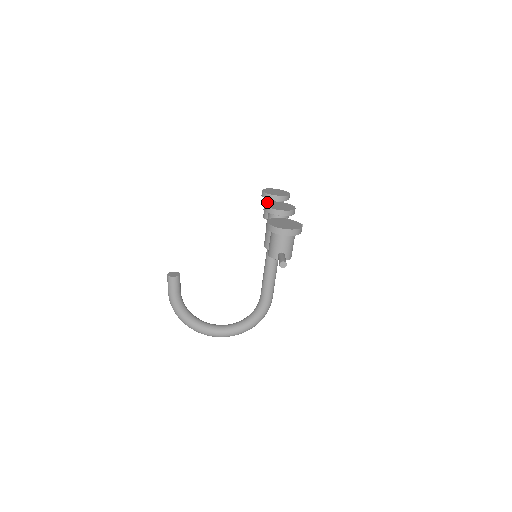
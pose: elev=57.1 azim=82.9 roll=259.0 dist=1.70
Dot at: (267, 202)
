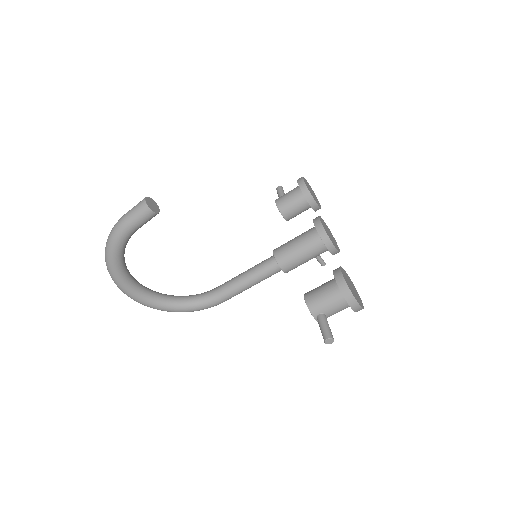
Dot at: (320, 217)
